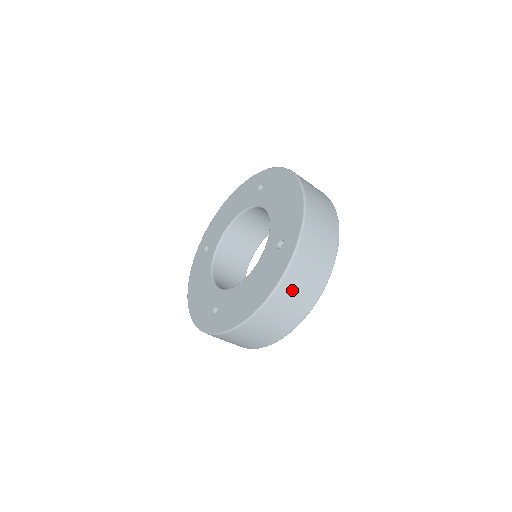
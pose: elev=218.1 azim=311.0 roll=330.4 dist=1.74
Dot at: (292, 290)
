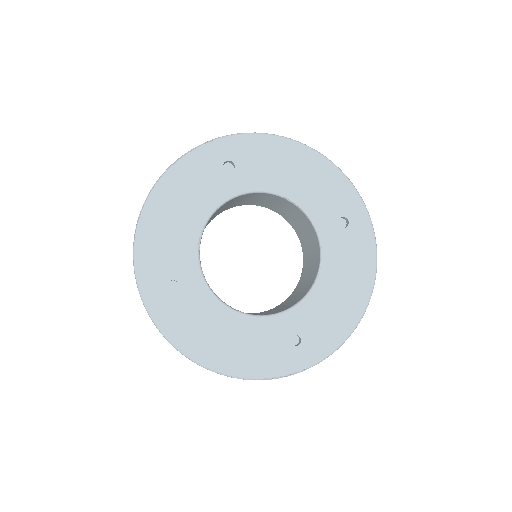
Dot at: occluded
